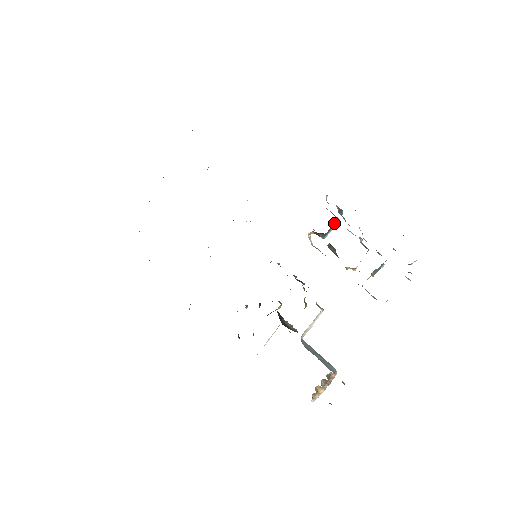
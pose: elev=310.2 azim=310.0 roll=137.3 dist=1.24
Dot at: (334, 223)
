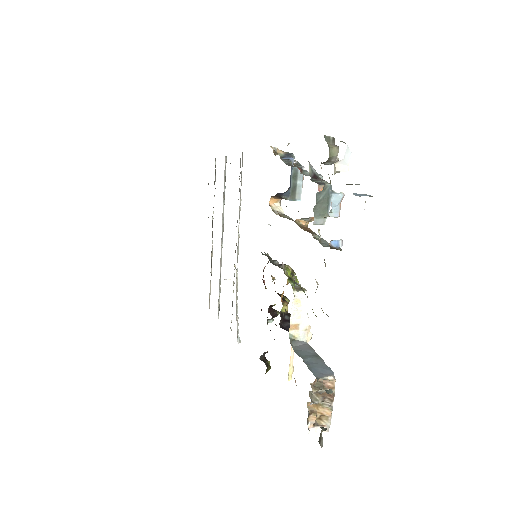
Dot at: (293, 175)
